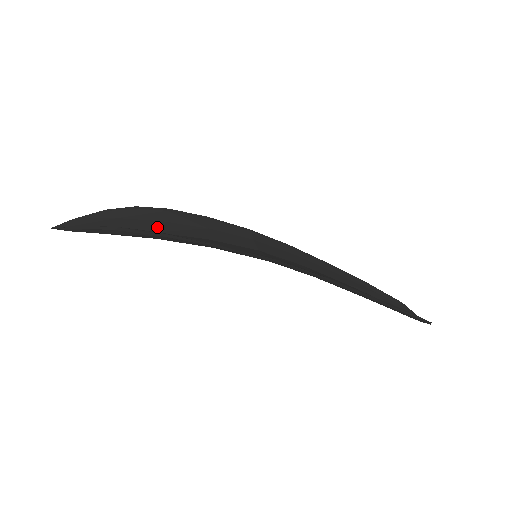
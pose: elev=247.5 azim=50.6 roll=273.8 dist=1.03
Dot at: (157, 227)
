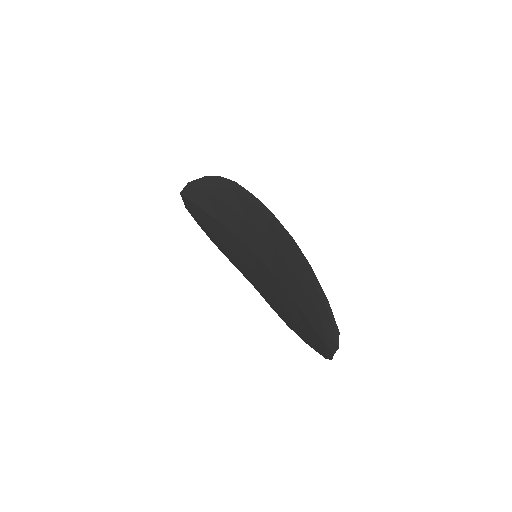
Dot at: occluded
